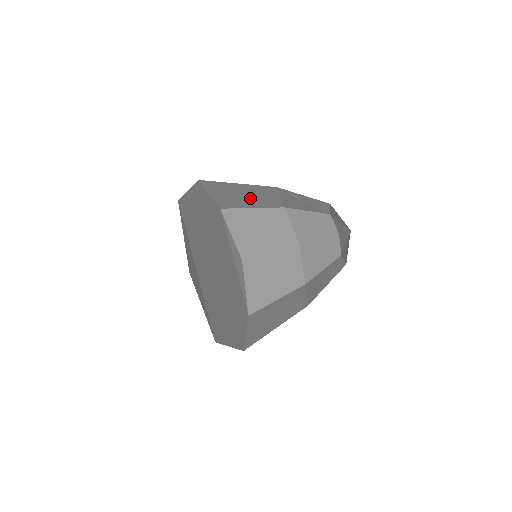
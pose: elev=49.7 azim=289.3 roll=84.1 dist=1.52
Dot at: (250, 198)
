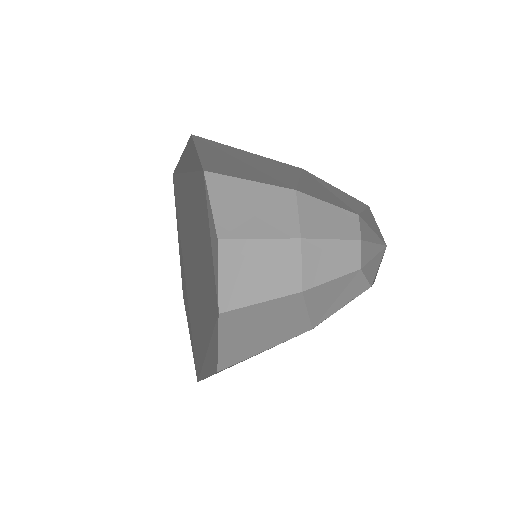
Dot at: (254, 170)
